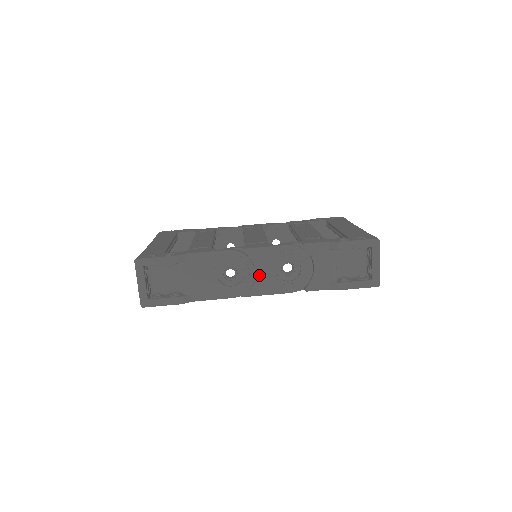
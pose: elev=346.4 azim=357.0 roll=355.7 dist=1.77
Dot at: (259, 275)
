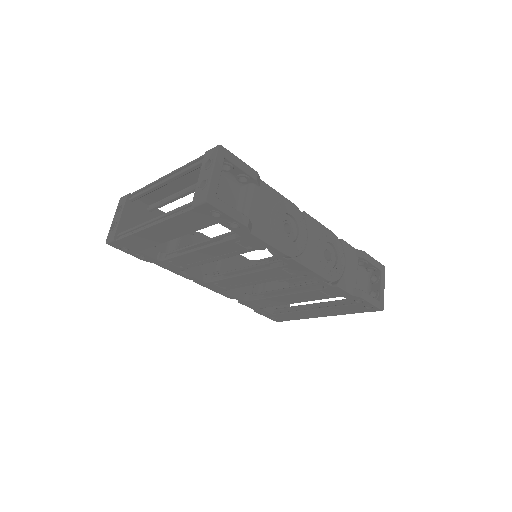
Dot at: (309, 245)
